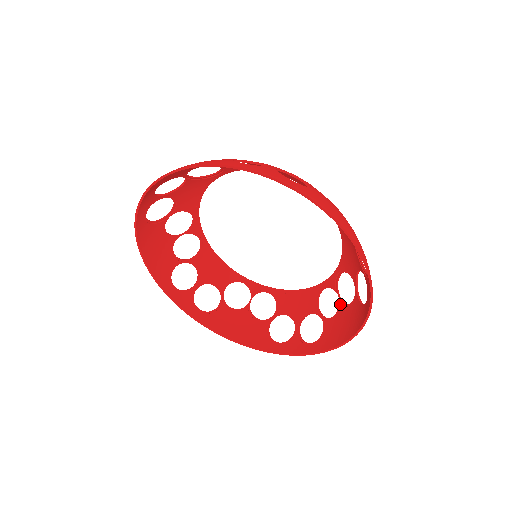
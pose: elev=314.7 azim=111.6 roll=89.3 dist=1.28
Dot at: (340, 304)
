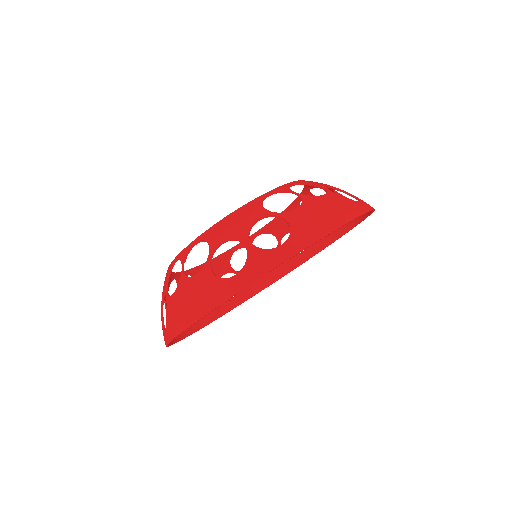
Dot at: occluded
